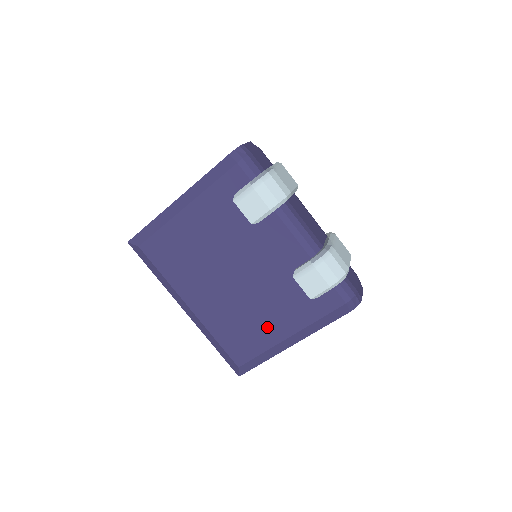
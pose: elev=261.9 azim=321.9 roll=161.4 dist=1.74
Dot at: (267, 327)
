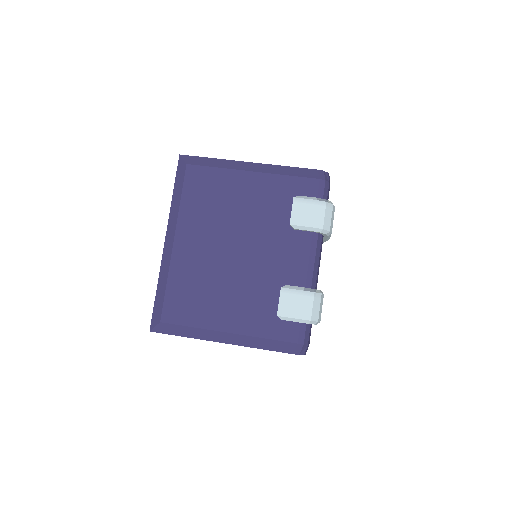
Dot at: (219, 309)
